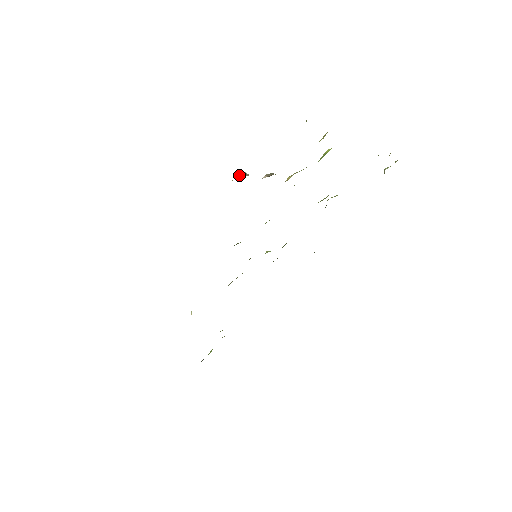
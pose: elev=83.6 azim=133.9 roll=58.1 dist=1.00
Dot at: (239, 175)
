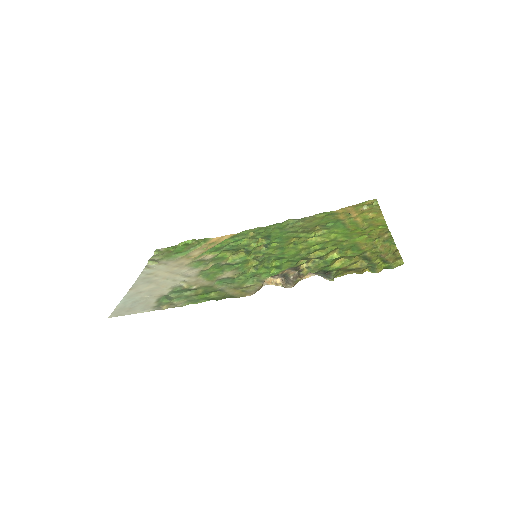
Dot at: (279, 280)
